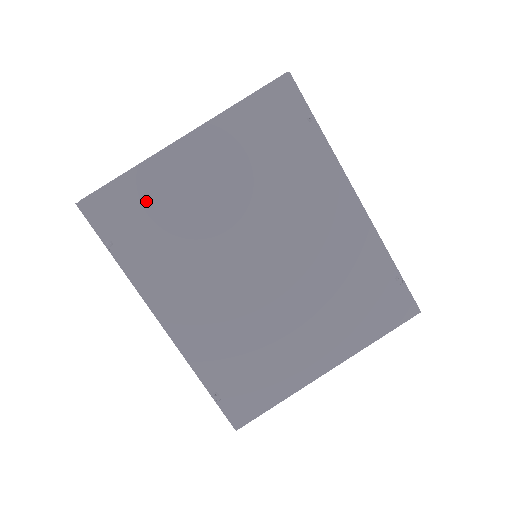
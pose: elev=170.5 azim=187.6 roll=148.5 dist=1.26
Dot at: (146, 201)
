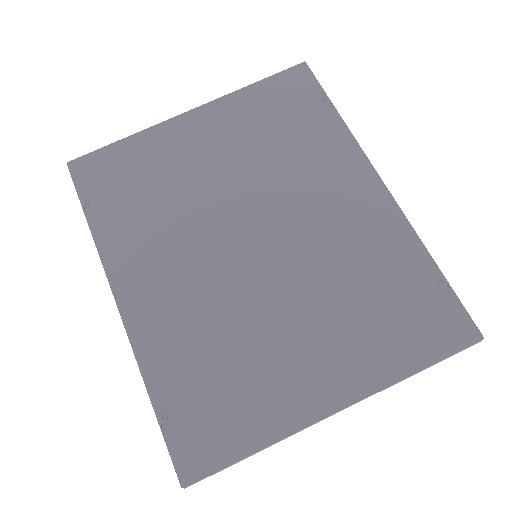
Dot at: (136, 165)
